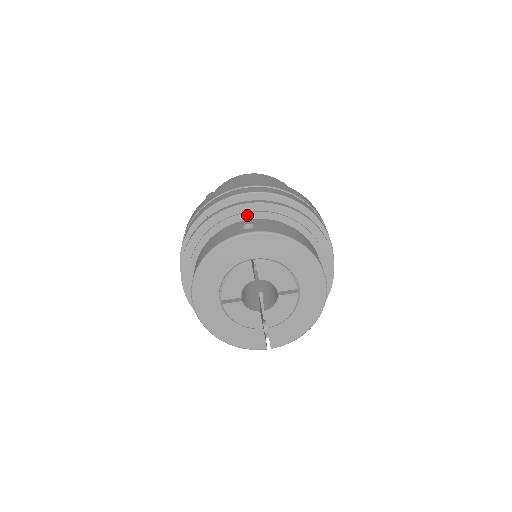
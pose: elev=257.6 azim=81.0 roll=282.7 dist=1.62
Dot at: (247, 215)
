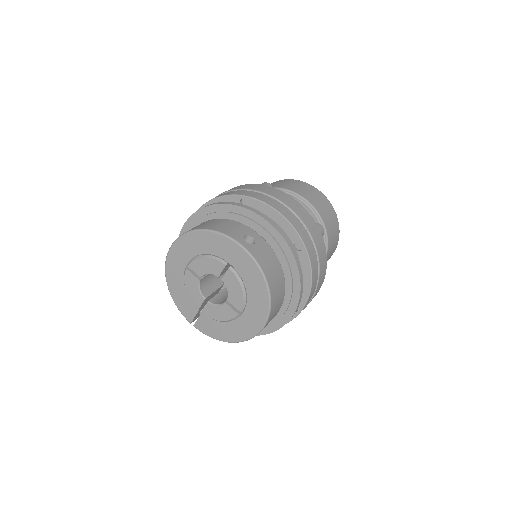
Dot at: (261, 230)
